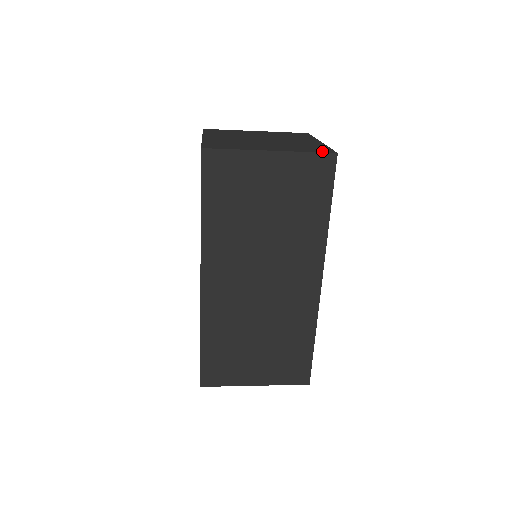
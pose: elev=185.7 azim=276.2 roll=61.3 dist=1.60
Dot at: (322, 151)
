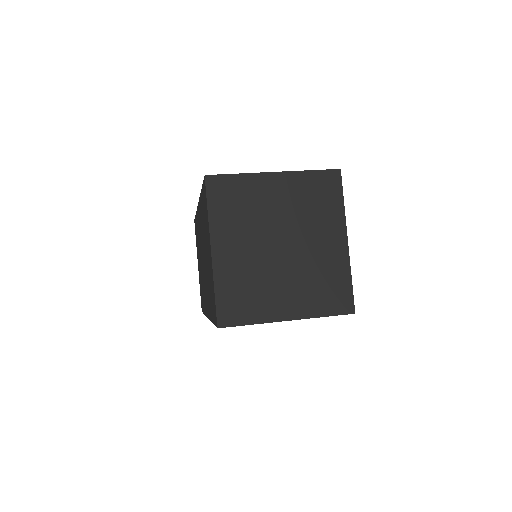
Dot at: (341, 309)
